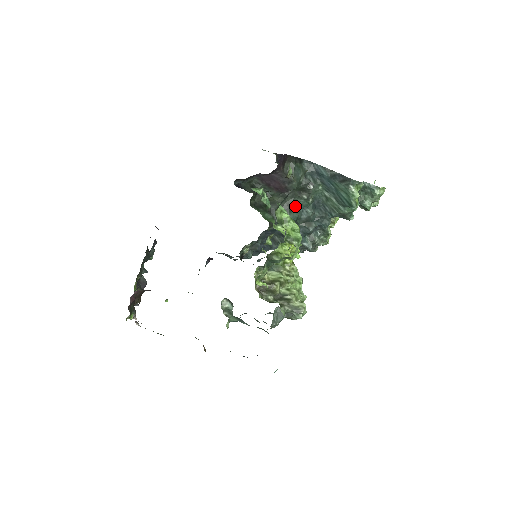
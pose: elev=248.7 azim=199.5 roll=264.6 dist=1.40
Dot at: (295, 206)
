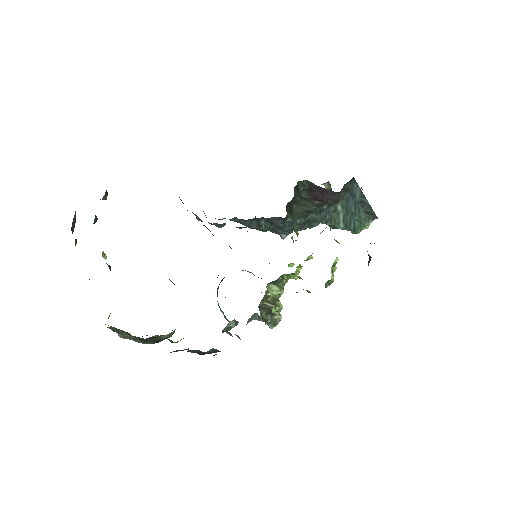
Dot at: (311, 211)
